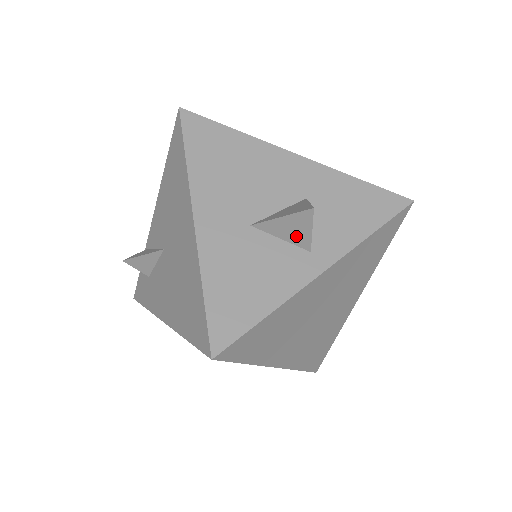
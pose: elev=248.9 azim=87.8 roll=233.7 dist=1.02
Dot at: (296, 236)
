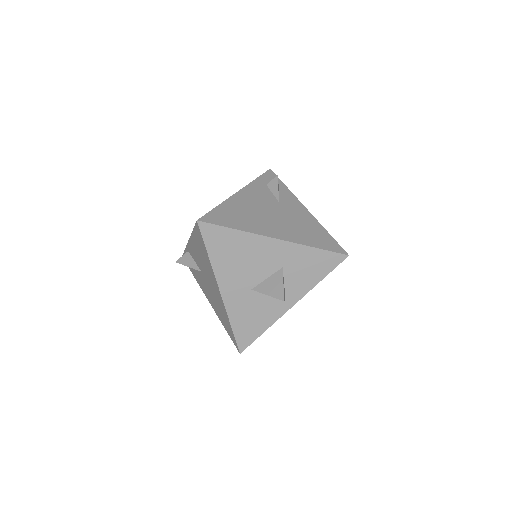
Dot at: occluded
